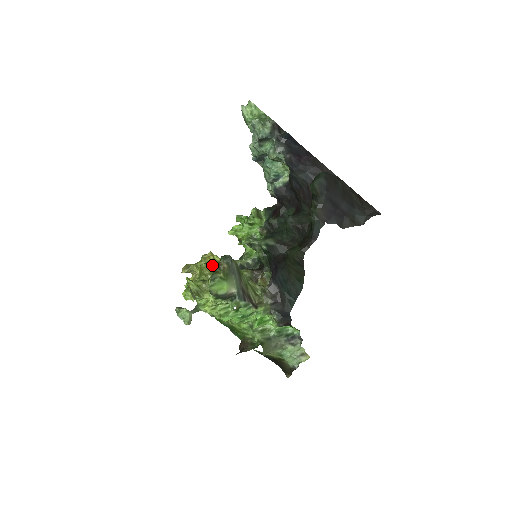
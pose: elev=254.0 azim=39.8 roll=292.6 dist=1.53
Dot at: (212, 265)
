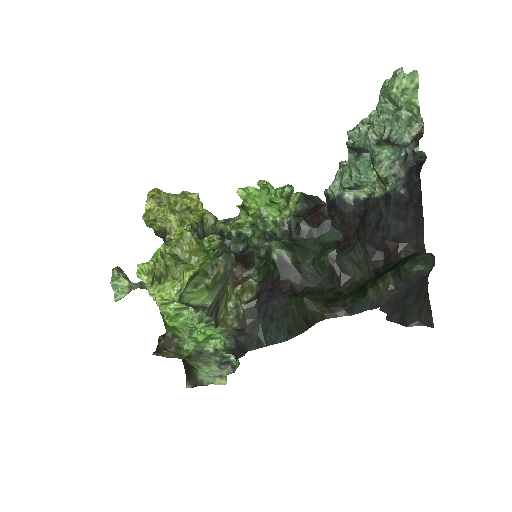
Dot at: (189, 211)
